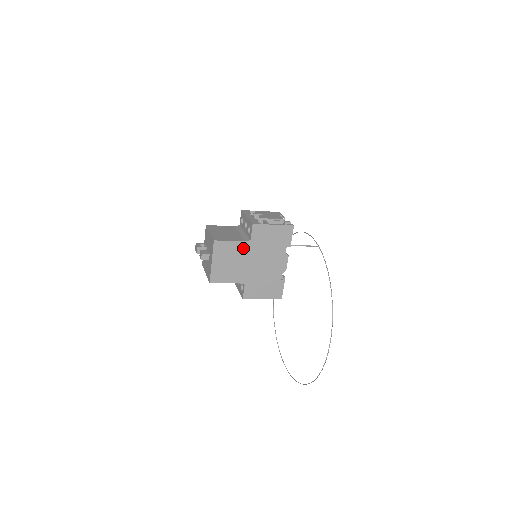
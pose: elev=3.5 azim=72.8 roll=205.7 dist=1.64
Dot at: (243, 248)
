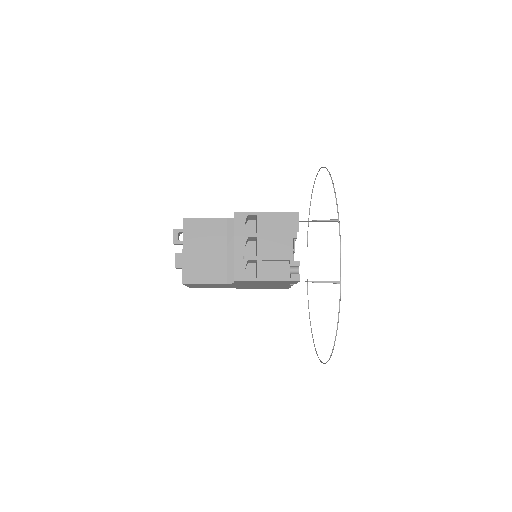
Dot at: (226, 284)
